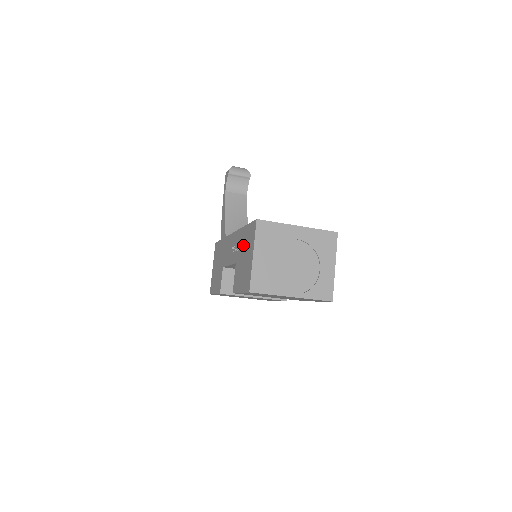
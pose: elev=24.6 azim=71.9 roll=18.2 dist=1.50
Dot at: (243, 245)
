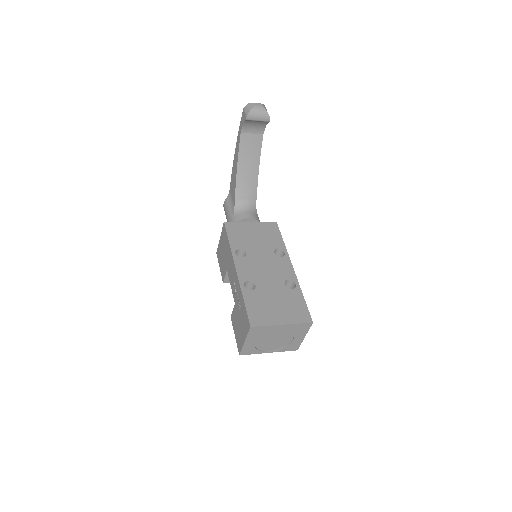
Dot at: (240, 311)
